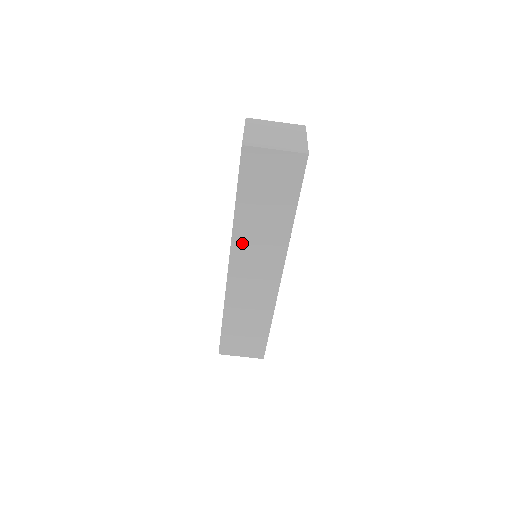
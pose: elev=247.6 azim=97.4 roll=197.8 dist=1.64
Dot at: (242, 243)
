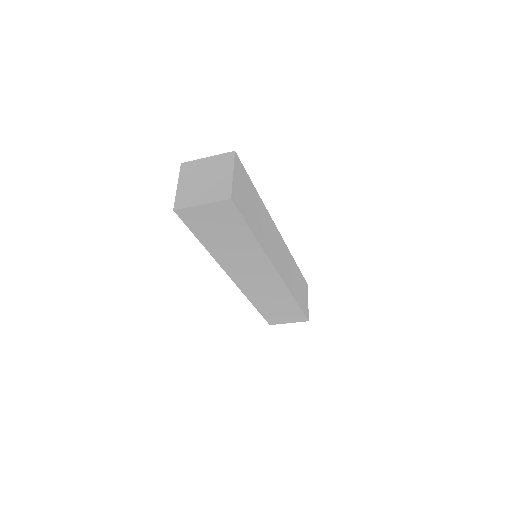
Dot at: (228, 263)
